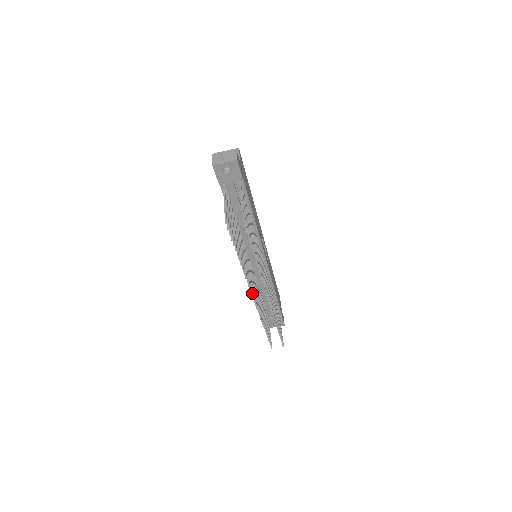
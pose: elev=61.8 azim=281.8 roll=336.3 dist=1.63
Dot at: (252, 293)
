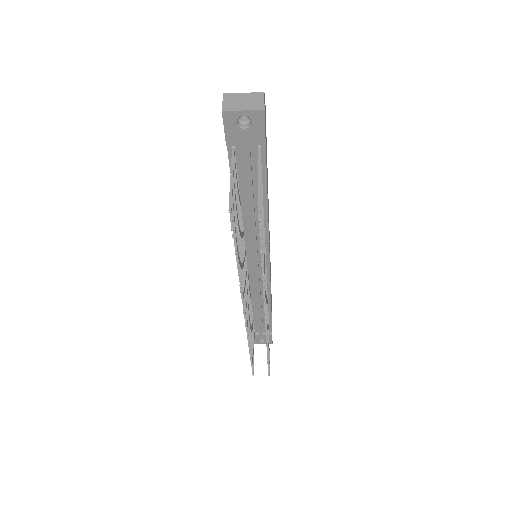
Dot at: (245, 311)
